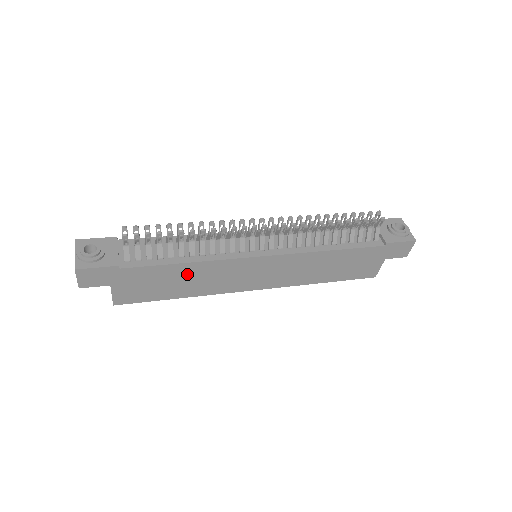
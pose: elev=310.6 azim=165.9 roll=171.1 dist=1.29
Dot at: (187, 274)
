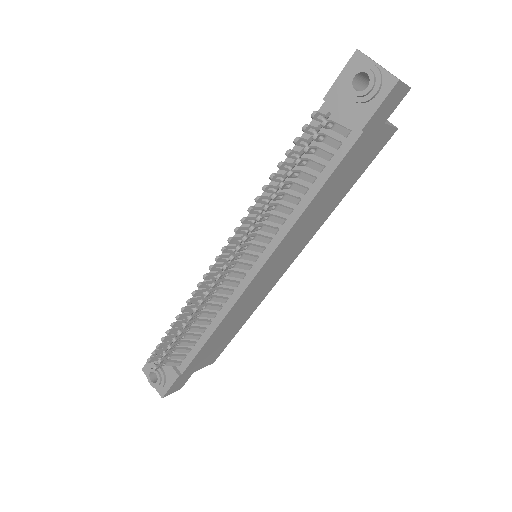
Dot at: (224, 328)
